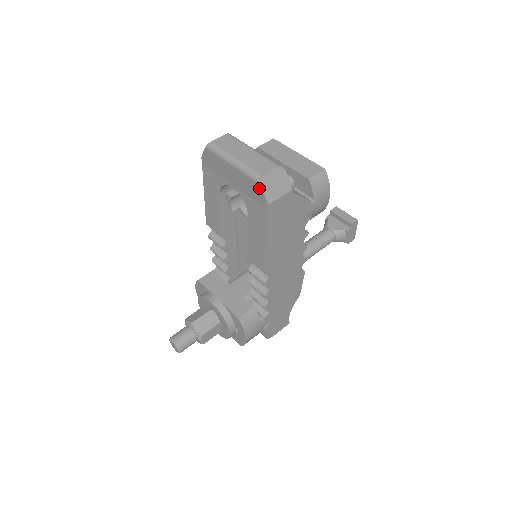
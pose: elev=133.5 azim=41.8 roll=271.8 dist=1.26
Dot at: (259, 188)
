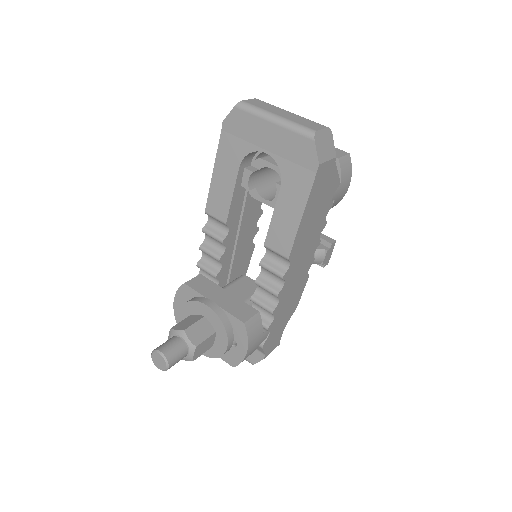
Dot at: (310, 144)
